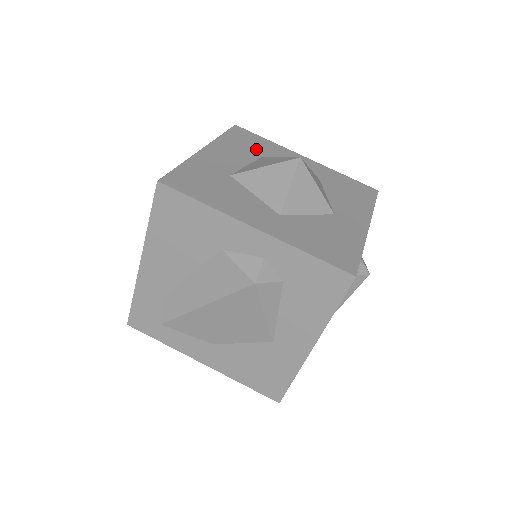
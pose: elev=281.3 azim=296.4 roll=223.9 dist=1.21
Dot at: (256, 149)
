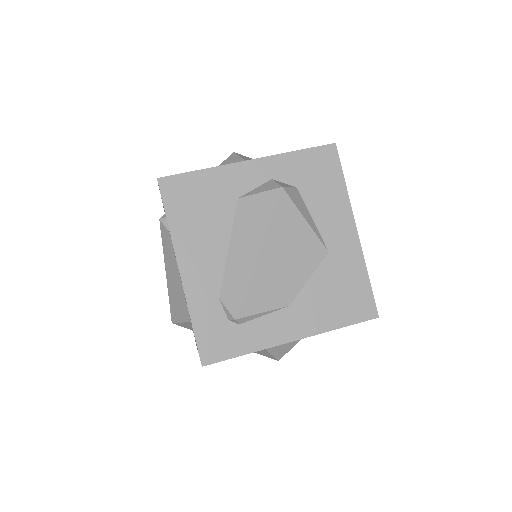
Dot at: occluded
